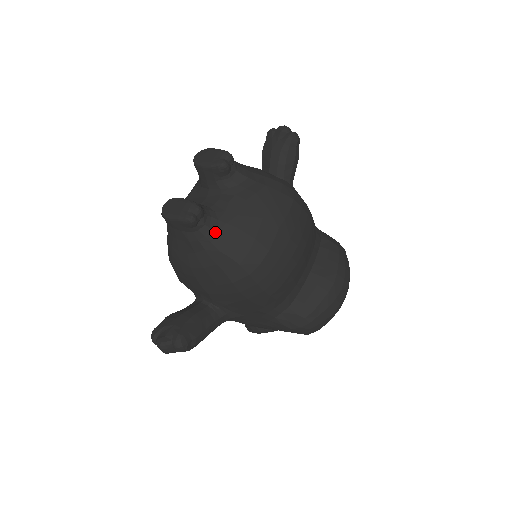
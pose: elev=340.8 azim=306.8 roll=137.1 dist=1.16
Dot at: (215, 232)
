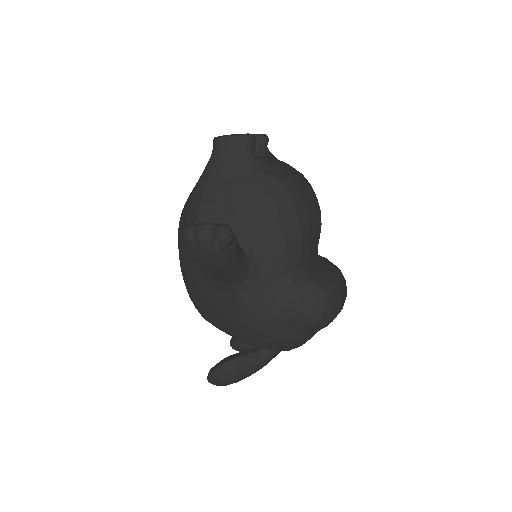
Dot at: (264, 161)
